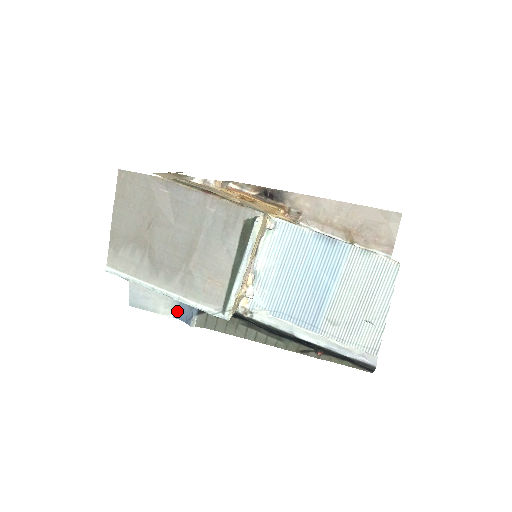
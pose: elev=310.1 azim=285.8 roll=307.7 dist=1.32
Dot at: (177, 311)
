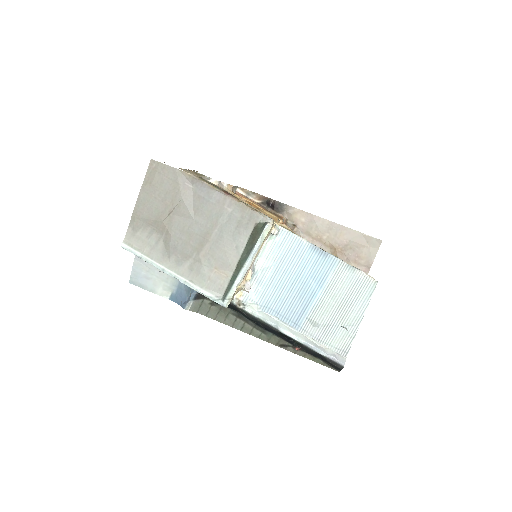
Dot at: (174, 294)
